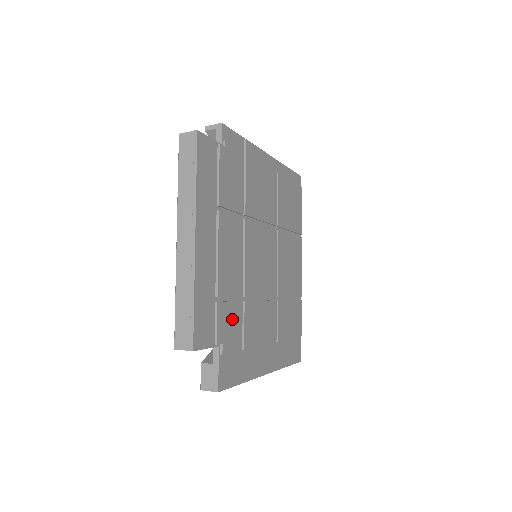
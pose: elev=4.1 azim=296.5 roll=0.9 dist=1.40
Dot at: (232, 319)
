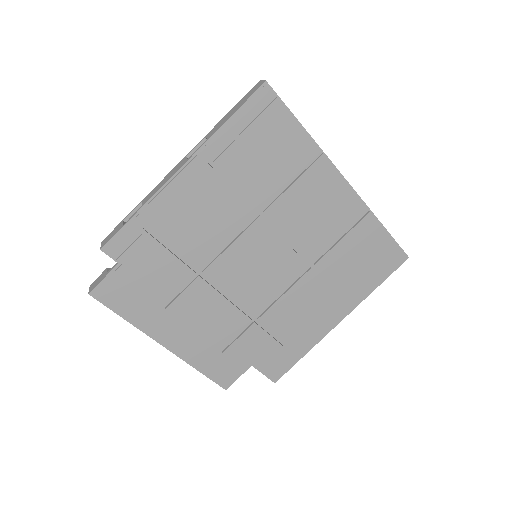
Dot at: (251, 343)
